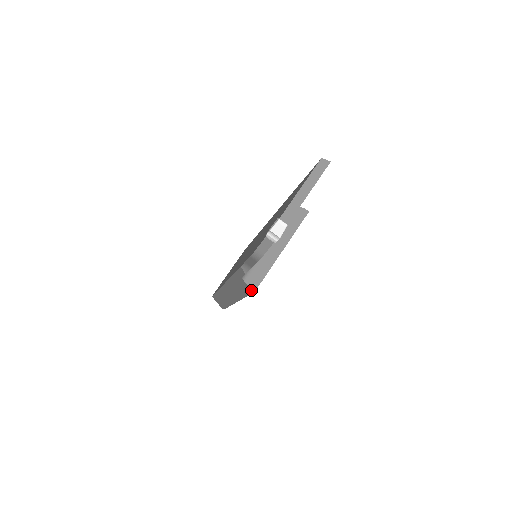
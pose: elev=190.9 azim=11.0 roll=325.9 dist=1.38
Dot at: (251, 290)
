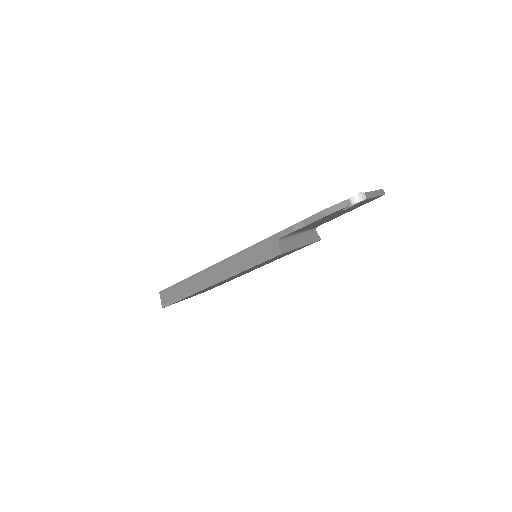
Dot at: (279, 252)
